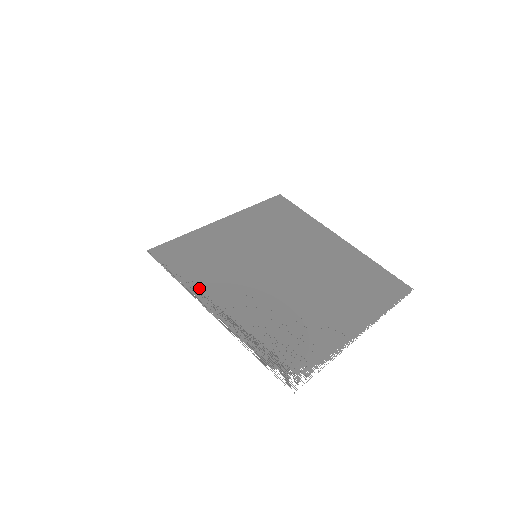
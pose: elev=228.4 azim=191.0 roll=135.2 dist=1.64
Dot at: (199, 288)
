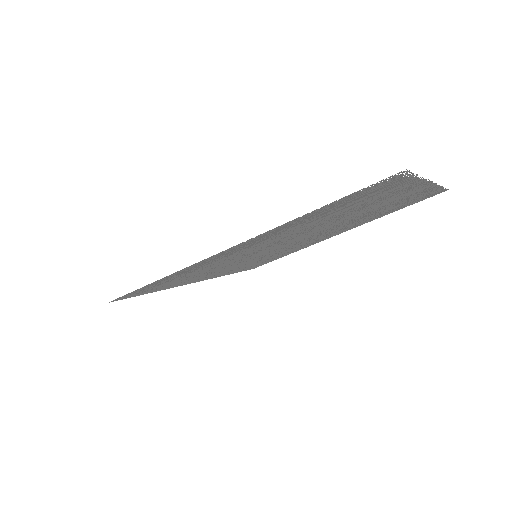
Dot at: (196, 266)
